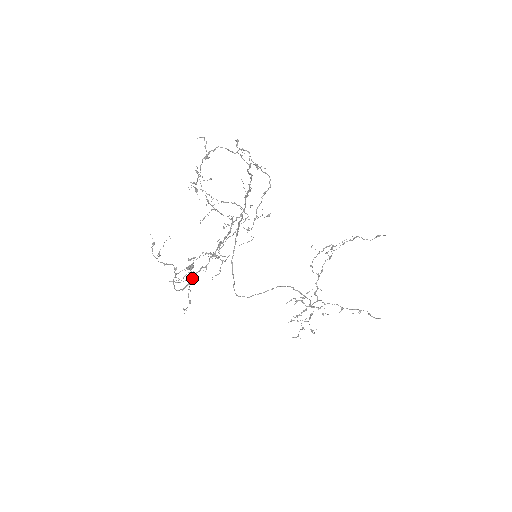
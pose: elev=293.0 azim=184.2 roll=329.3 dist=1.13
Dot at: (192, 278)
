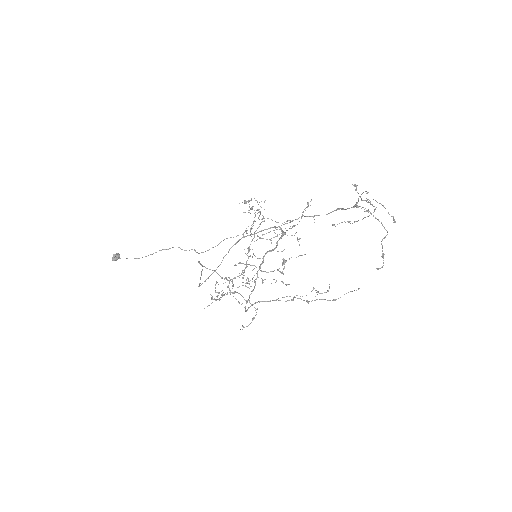
Dot at: occluded
